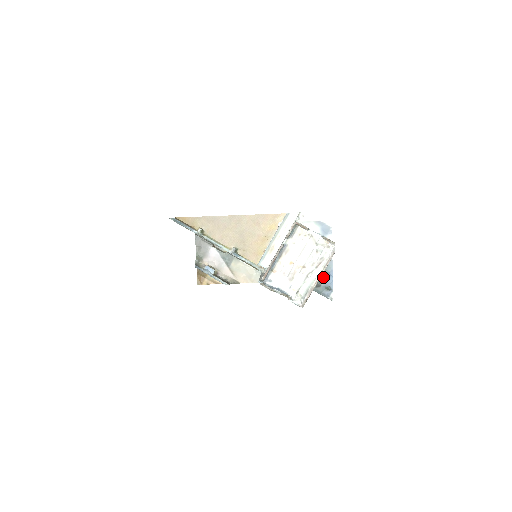
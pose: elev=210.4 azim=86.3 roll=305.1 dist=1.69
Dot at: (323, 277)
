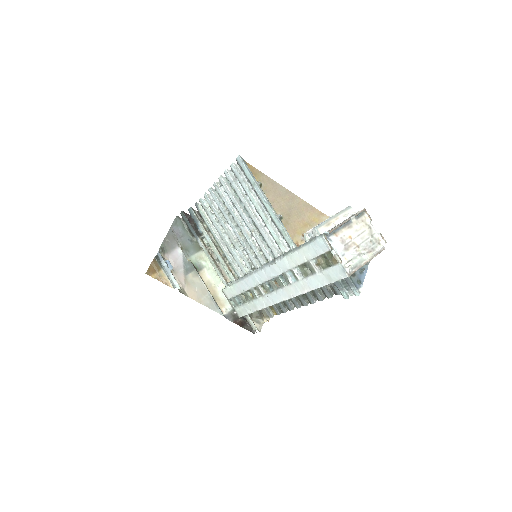
Dot at: (359, 270)
